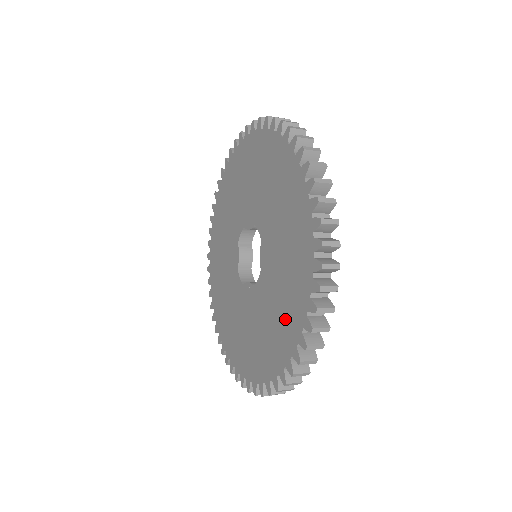
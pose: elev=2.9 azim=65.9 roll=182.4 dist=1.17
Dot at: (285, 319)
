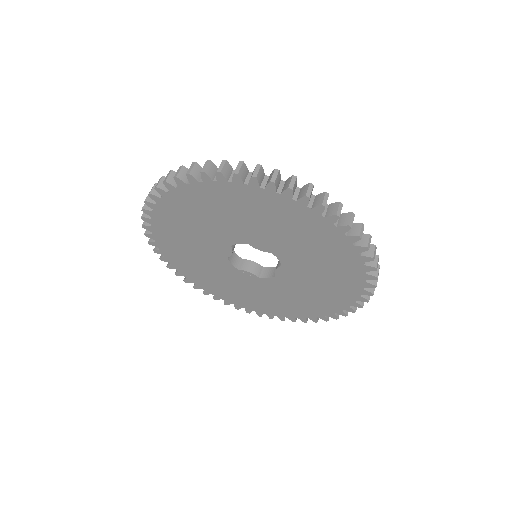
Dot at: (306, 306)
